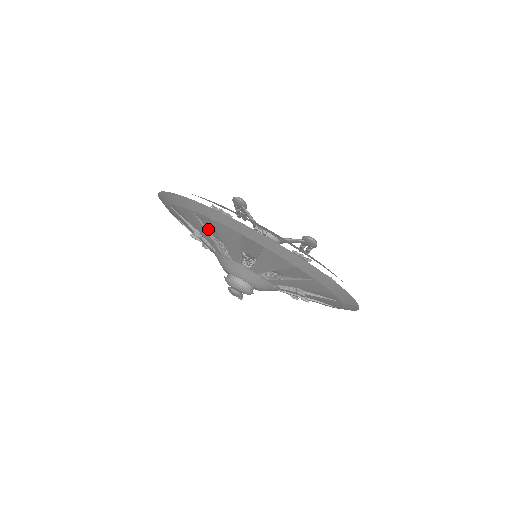
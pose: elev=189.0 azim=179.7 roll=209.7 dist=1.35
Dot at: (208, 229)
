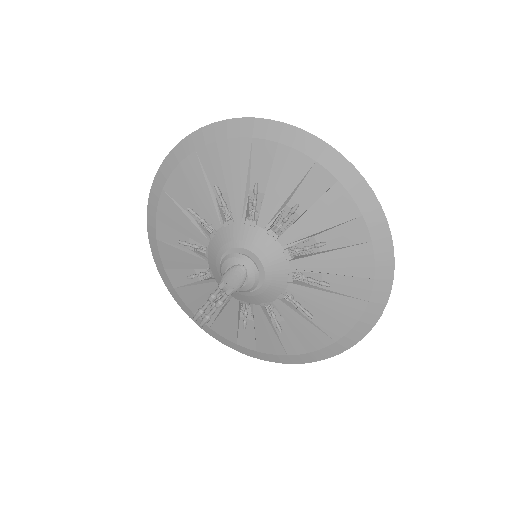
Dot at: (250, 173)
